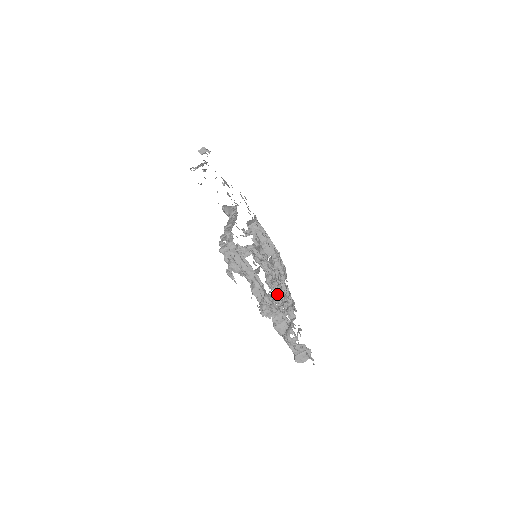
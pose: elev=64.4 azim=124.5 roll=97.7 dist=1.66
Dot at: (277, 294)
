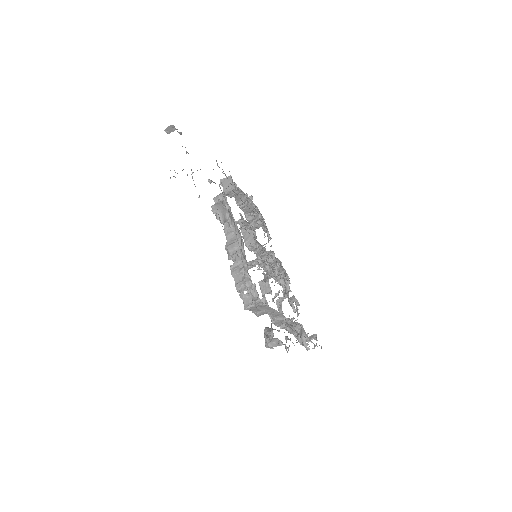
Dot at: (269, 268)
